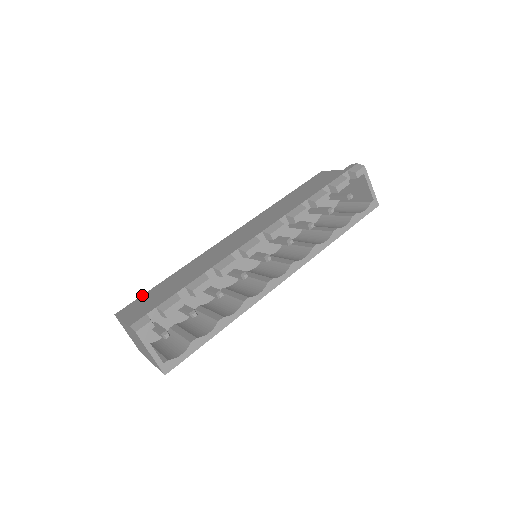
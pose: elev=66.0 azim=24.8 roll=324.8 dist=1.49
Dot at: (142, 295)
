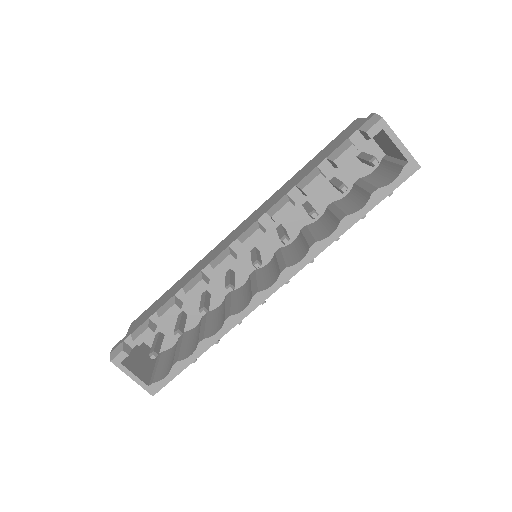
Dot at: (153, 303)
